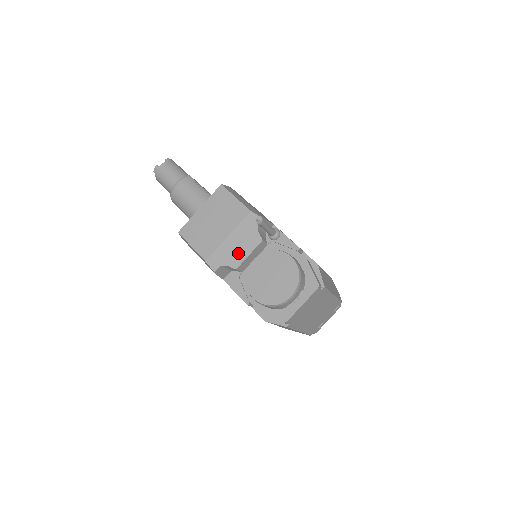
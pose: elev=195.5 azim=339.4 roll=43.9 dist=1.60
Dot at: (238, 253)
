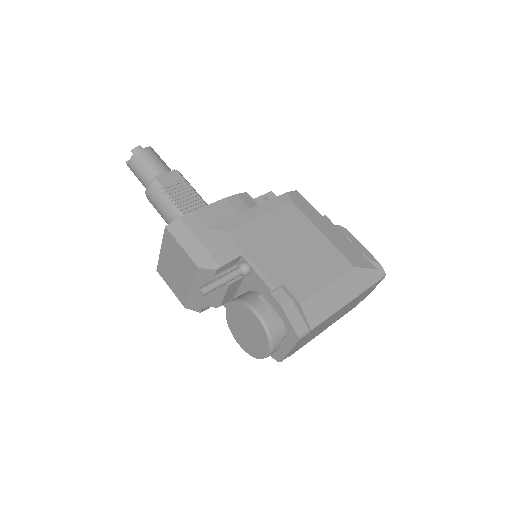
Dot at: (212, 297)
